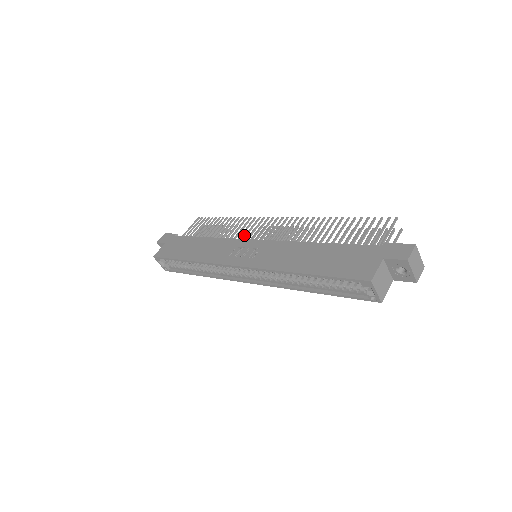
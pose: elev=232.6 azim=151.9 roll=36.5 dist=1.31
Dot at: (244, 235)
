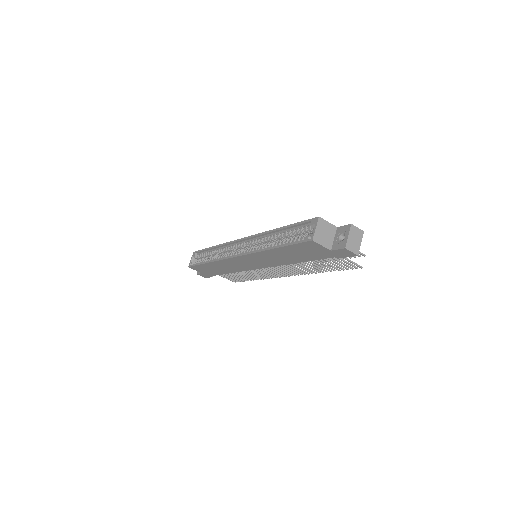
Dot at: occluded
